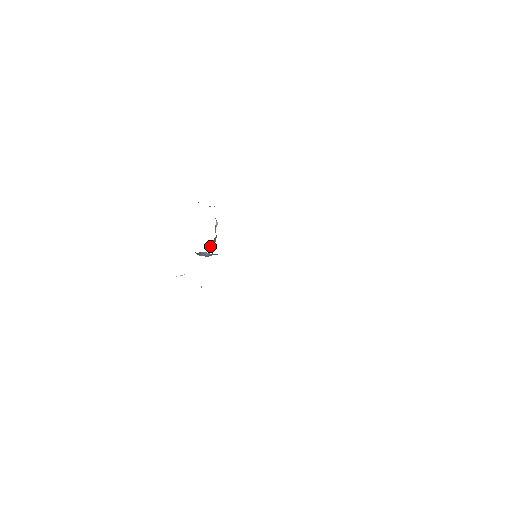
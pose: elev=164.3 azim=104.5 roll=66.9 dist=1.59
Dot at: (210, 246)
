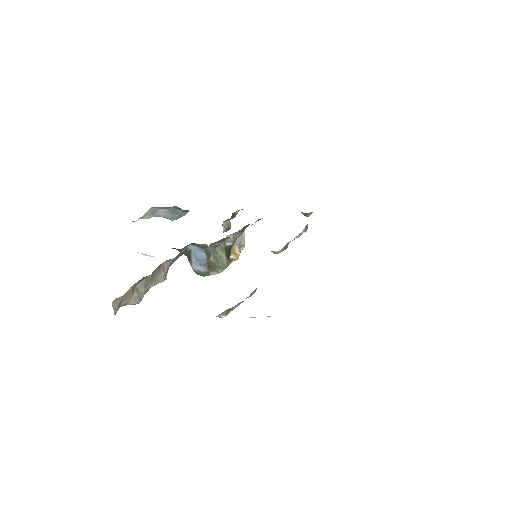
Dot at: occluded
